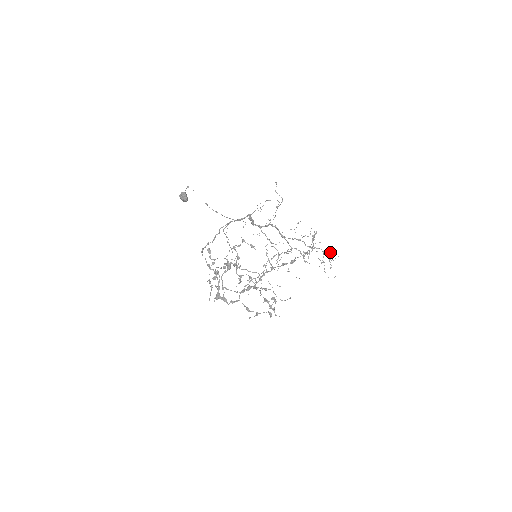
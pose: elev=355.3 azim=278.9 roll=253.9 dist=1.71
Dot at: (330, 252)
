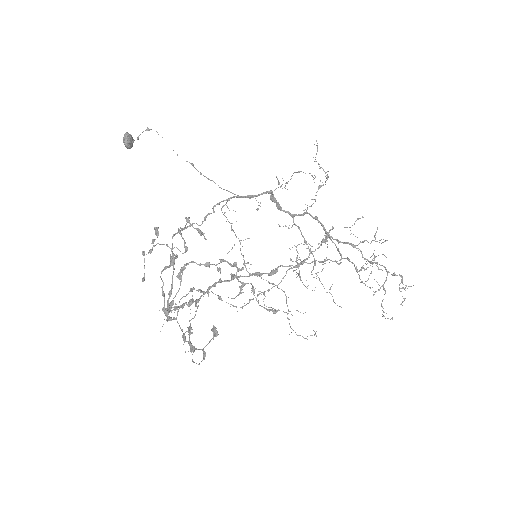
Dot at: (400, 275)
